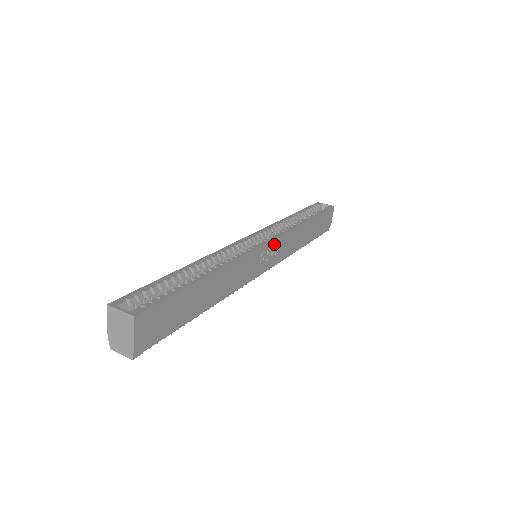
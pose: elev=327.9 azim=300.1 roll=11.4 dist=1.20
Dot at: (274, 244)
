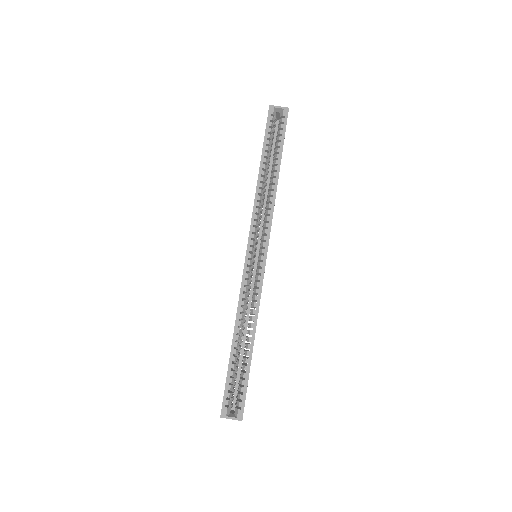
Dot at: (268, 245)
